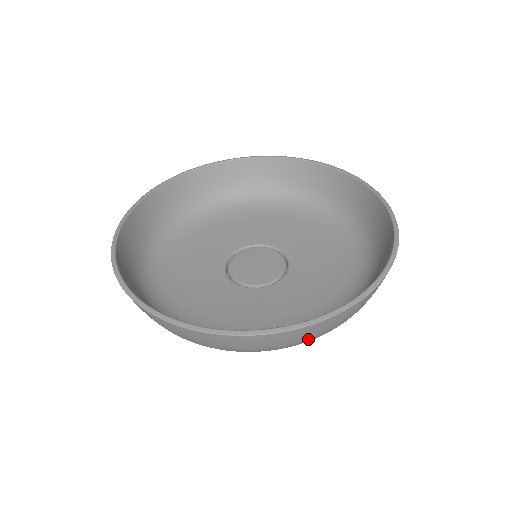
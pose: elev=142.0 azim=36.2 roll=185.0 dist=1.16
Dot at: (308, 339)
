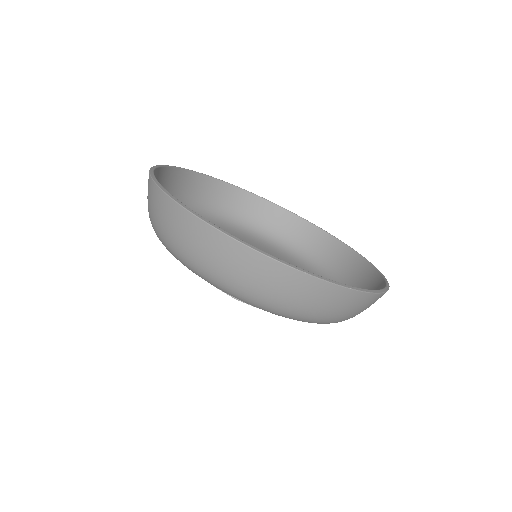
Dot at: (336, 313)
